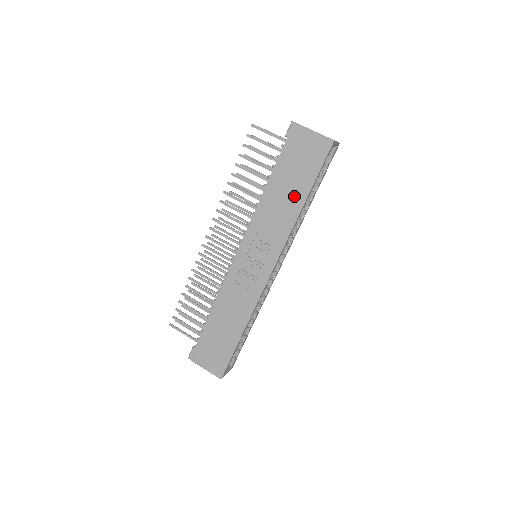
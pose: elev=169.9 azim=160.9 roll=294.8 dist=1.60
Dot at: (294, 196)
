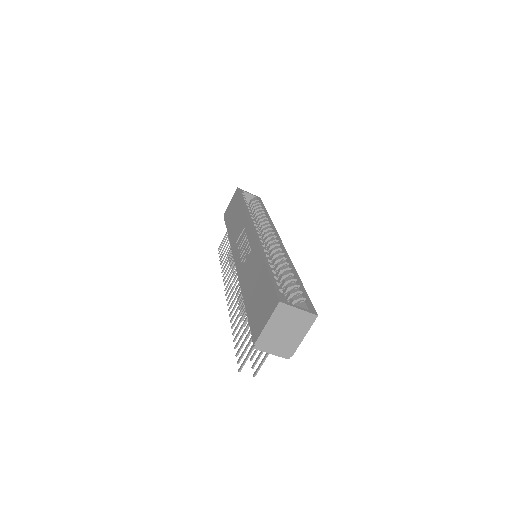
Dot at: (239, 213)
